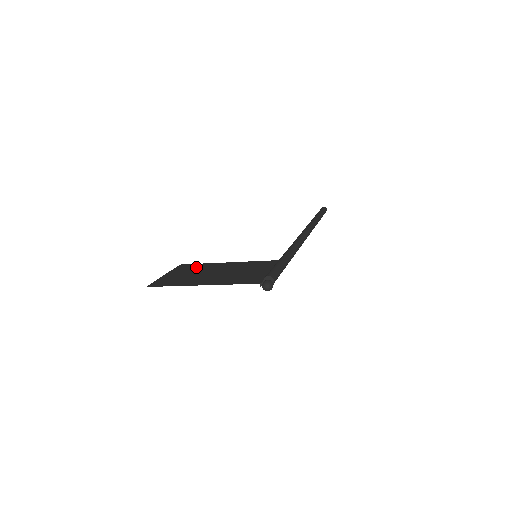
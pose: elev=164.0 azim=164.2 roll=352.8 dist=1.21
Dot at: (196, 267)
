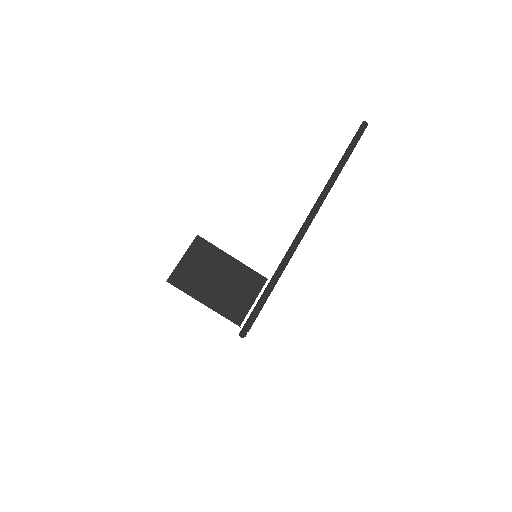
Dot at: (208, 254)
